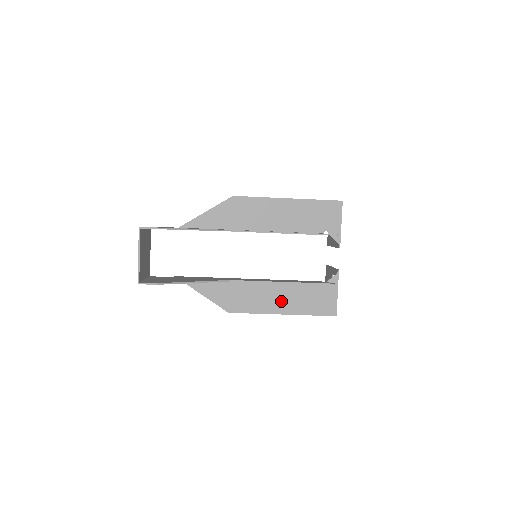
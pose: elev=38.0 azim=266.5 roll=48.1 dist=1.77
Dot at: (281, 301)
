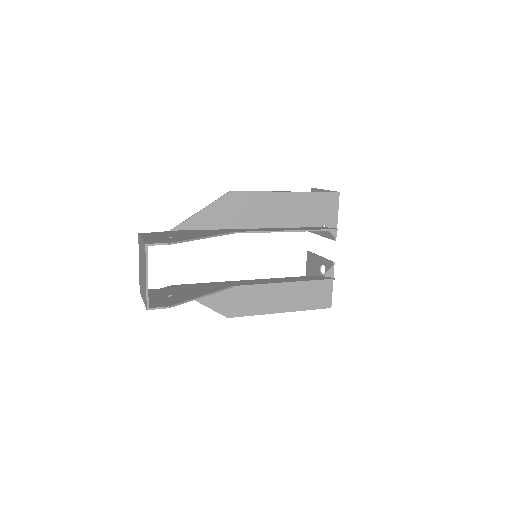
Dot at: (280, 299)
